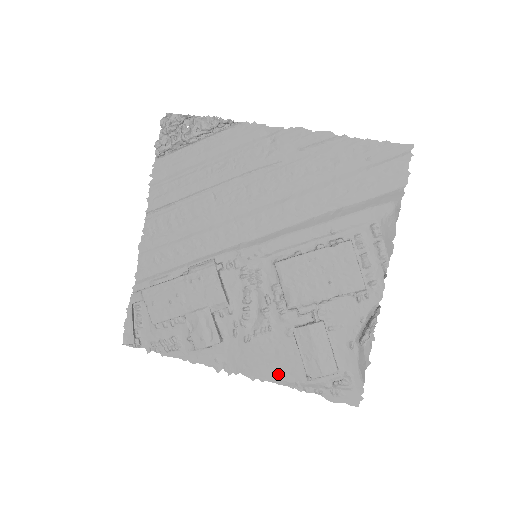
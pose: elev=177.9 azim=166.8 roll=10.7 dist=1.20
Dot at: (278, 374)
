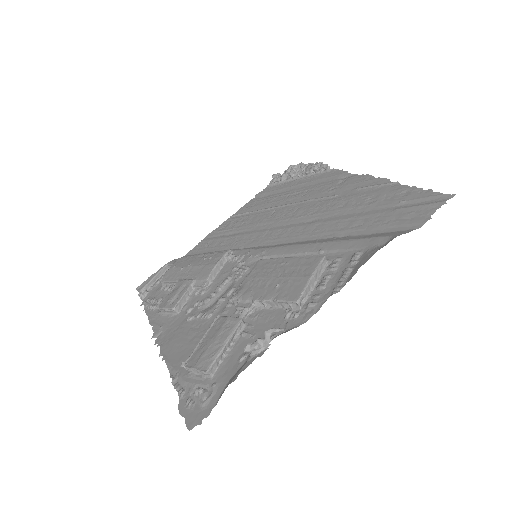
Dot at: (176, 358)
